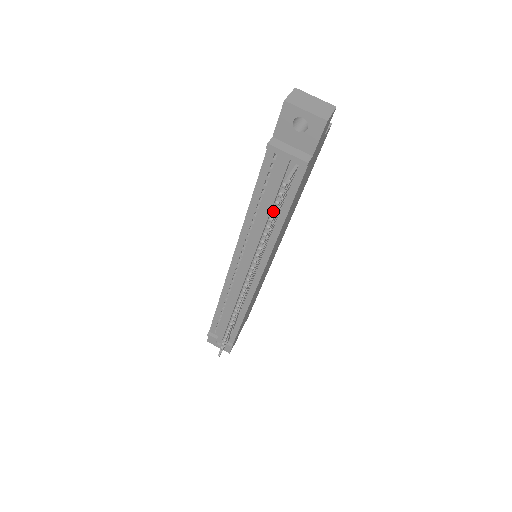
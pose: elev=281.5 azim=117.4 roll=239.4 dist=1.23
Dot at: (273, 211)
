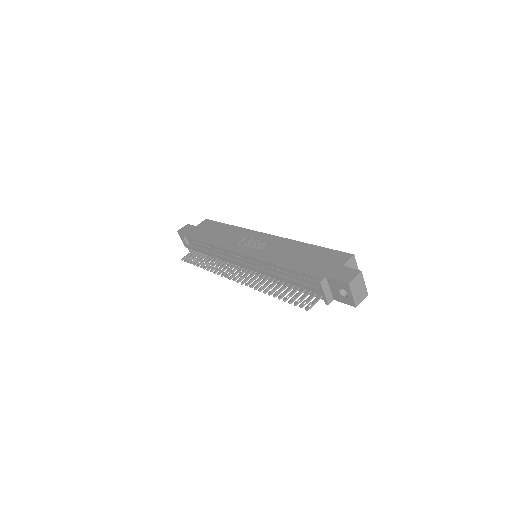
Dot at: (290, 303)
